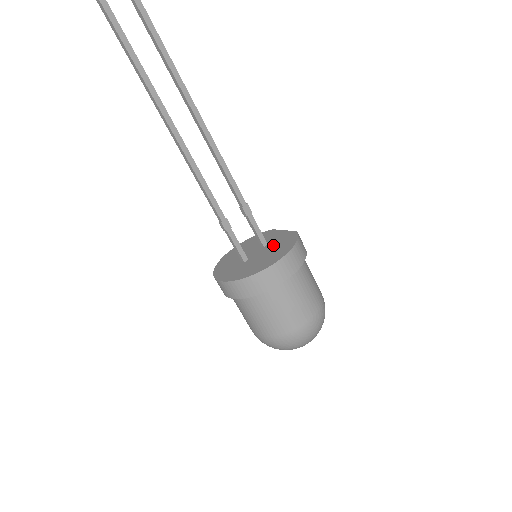
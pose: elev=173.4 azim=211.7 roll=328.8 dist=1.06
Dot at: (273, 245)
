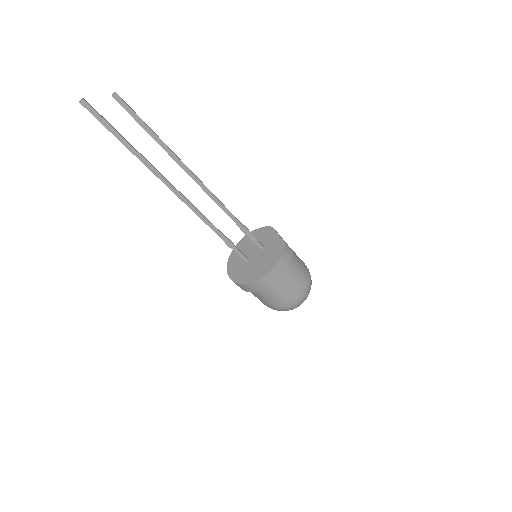
Dot at: (267, 252)
